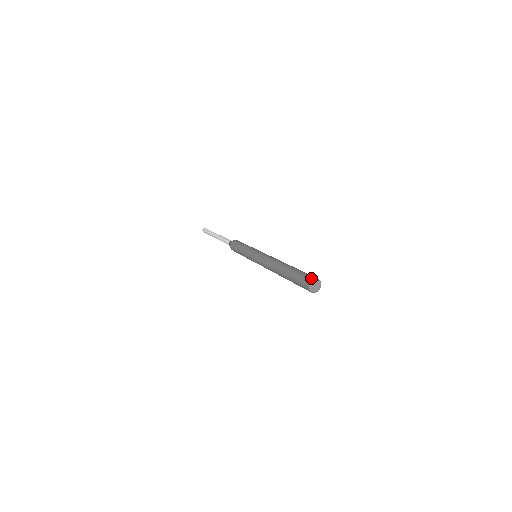
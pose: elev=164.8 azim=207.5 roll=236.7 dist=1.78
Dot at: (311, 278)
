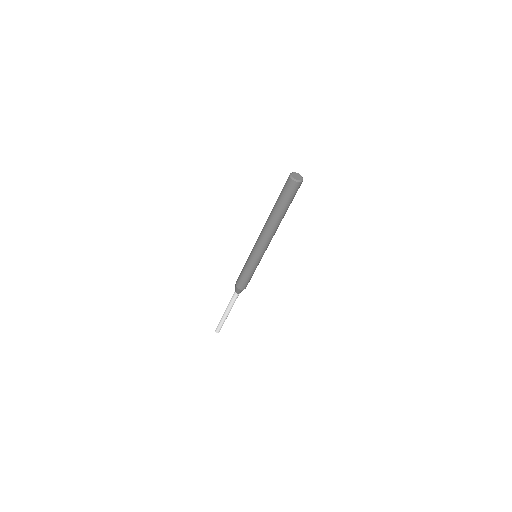
Dot at: occluded
